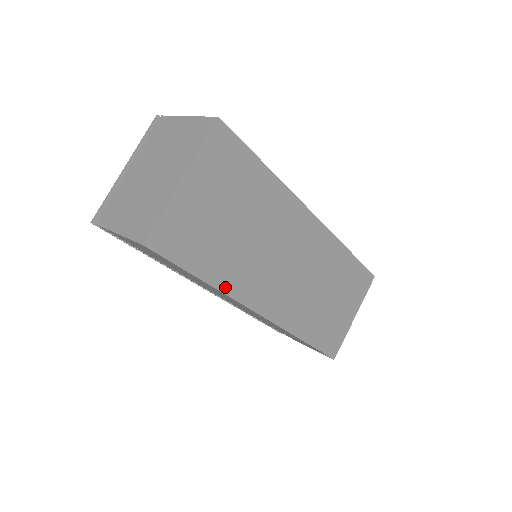
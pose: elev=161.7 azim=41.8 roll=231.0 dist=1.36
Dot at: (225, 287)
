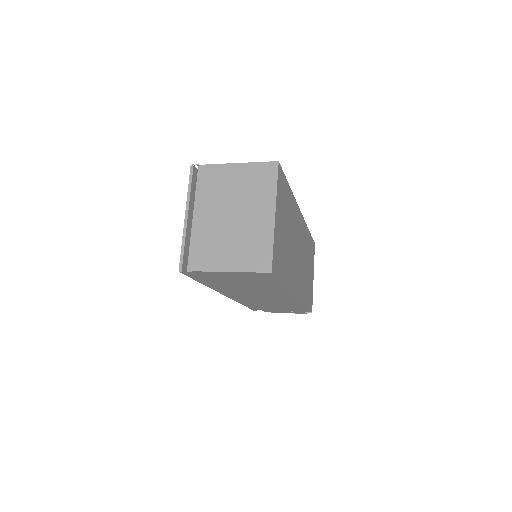
Dot at: (289, 285)
